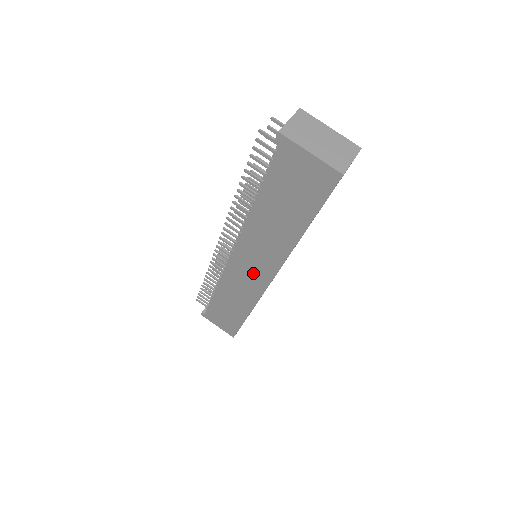
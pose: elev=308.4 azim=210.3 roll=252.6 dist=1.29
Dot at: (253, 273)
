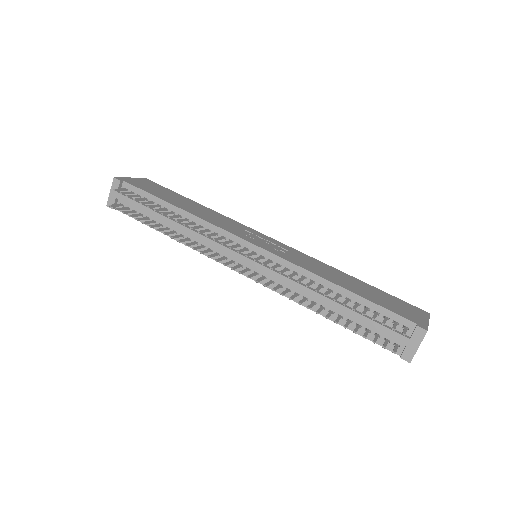
Dot at: occluded
